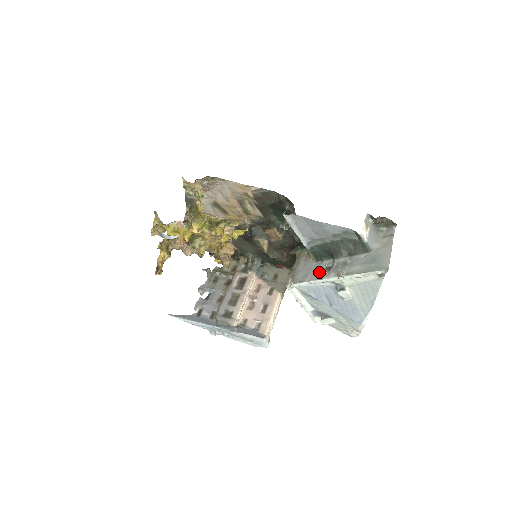
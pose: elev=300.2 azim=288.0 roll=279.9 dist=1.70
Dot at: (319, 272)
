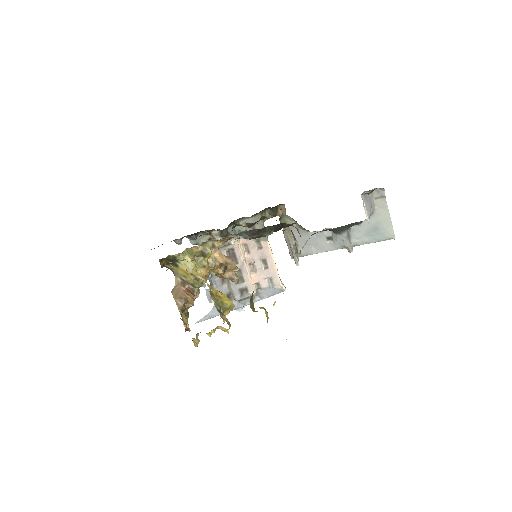
Dot at: (322, 244)
